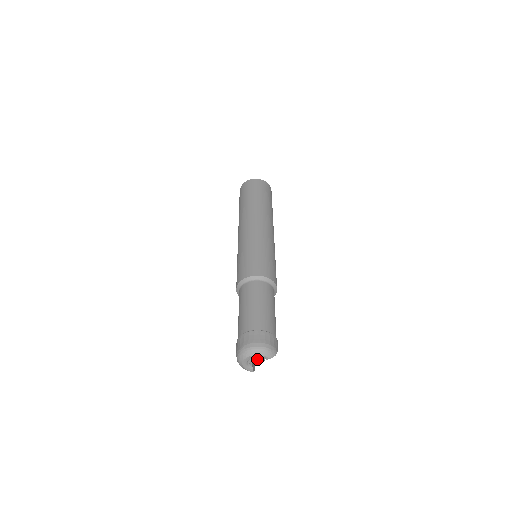
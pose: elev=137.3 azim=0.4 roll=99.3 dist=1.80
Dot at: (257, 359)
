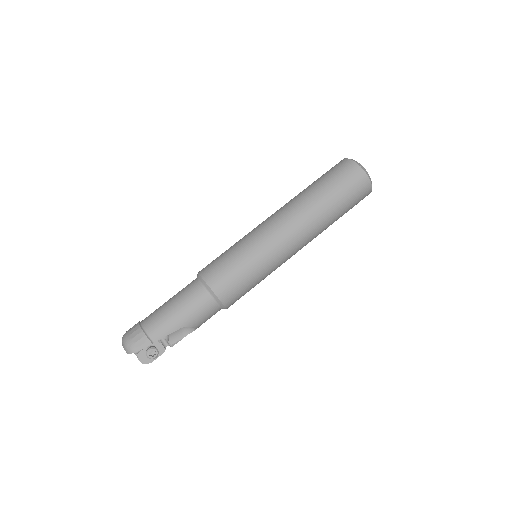
Dot at: occluded
